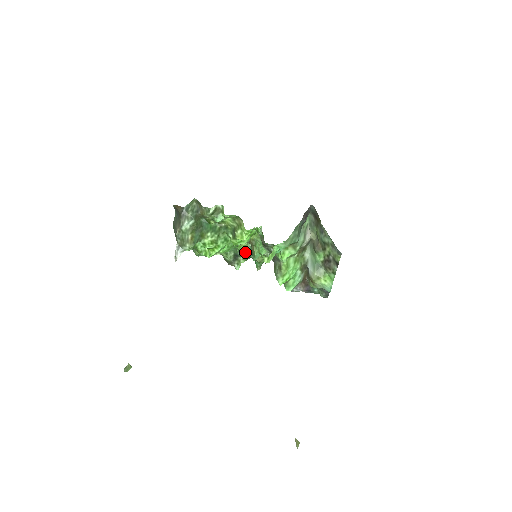
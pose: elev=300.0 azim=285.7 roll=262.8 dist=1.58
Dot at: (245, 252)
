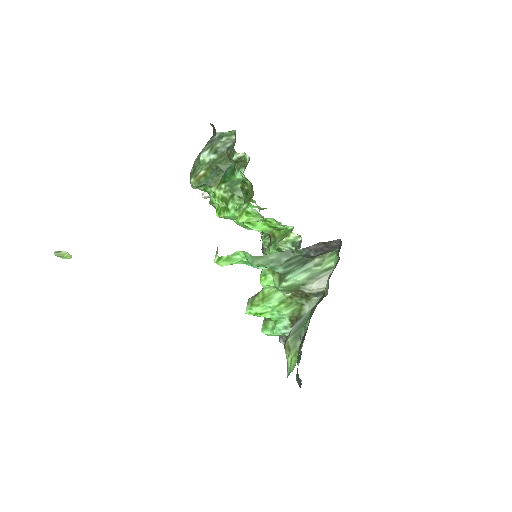
Dot at: (281, 250)
